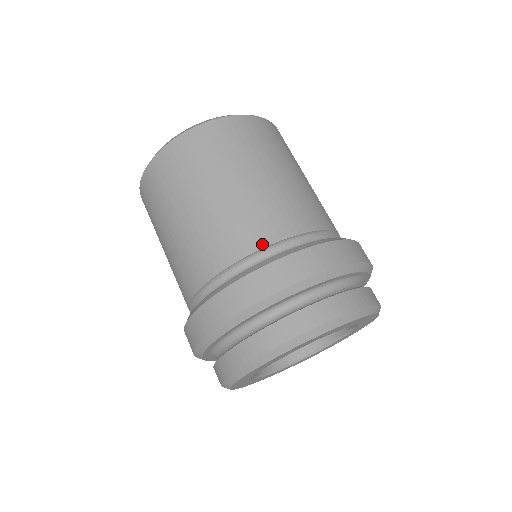
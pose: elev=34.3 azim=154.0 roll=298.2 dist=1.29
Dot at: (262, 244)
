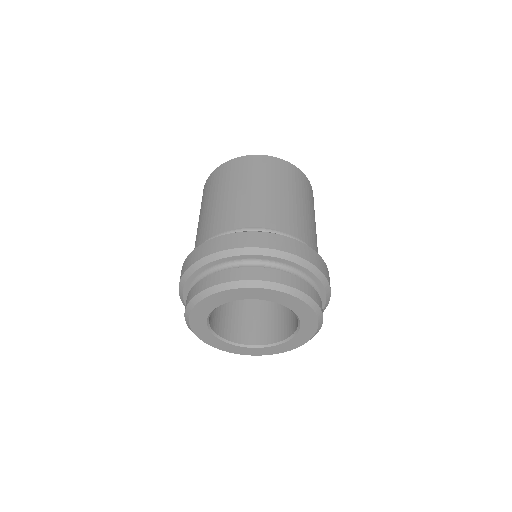
Dot at: (300, 237)
